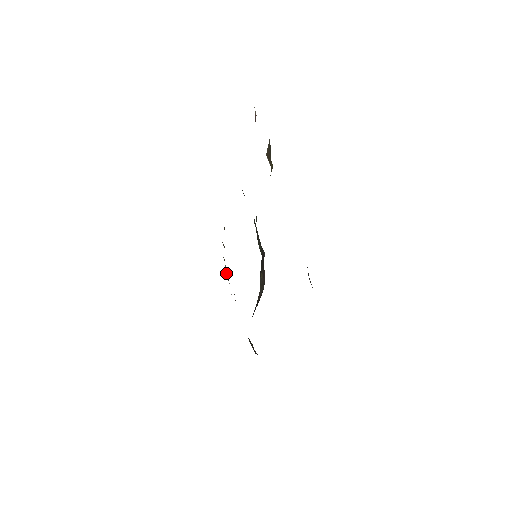
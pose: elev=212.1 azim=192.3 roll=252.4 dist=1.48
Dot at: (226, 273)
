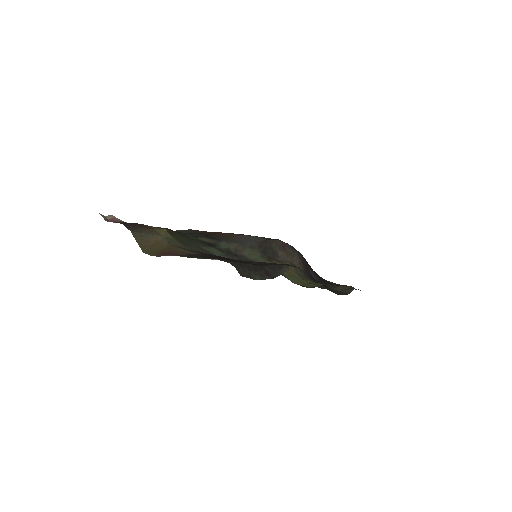
Dot at: occluded
